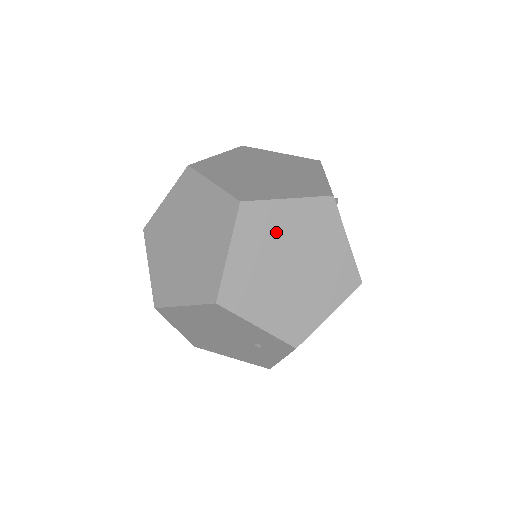
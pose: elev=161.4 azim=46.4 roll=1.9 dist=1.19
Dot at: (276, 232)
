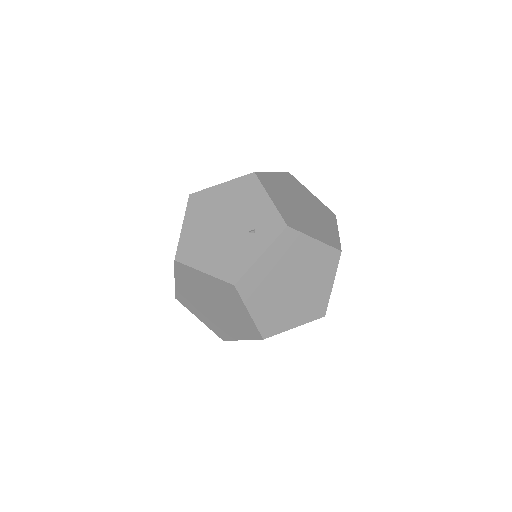
Dot at: (300, 192)
